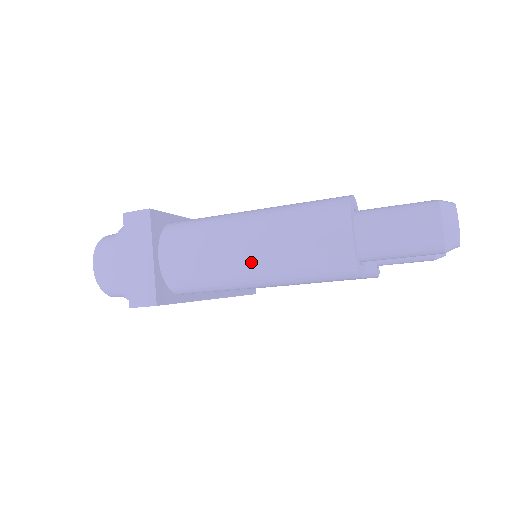
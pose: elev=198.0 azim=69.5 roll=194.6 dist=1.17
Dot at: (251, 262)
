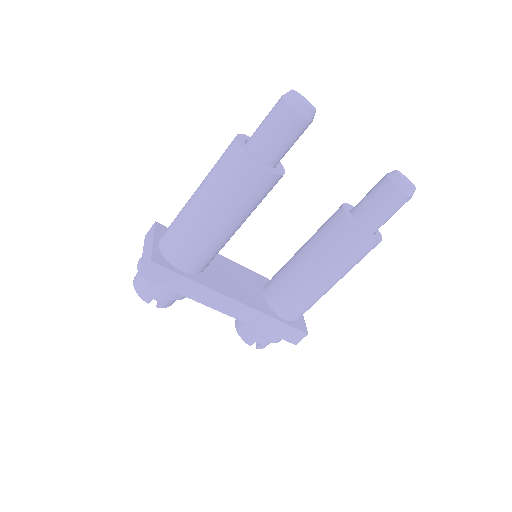
Dot at: (197, 200)
